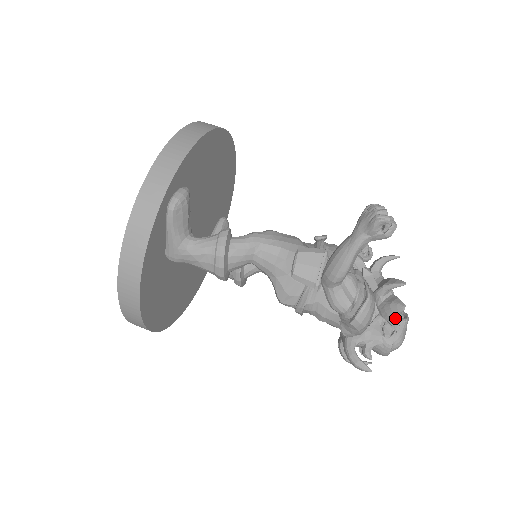
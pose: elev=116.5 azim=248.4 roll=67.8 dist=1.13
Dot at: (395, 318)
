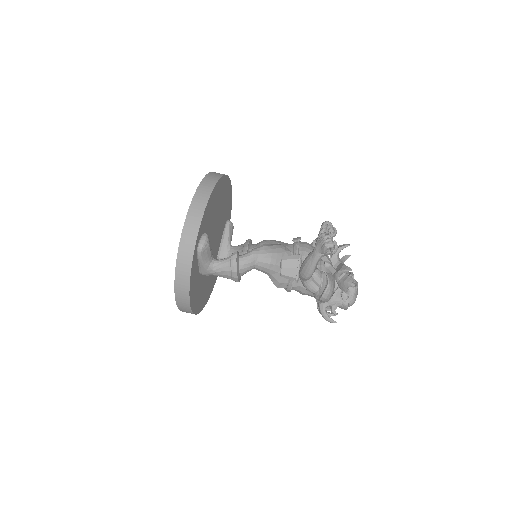
Dot at: (349, 288)
